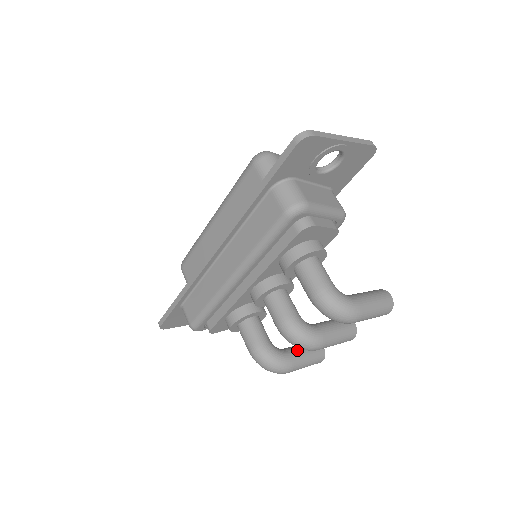
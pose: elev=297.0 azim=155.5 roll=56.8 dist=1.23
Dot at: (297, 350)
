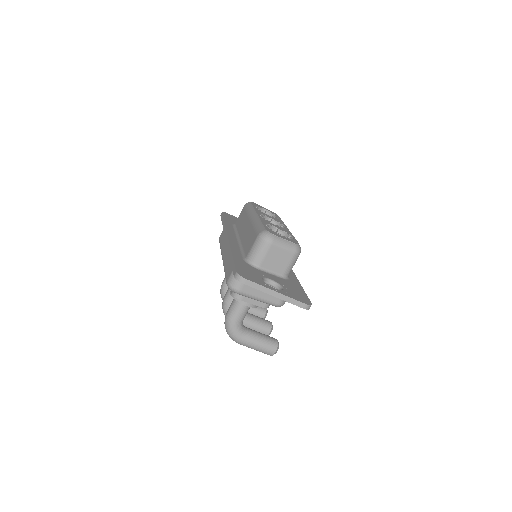
Dot at: occluded
